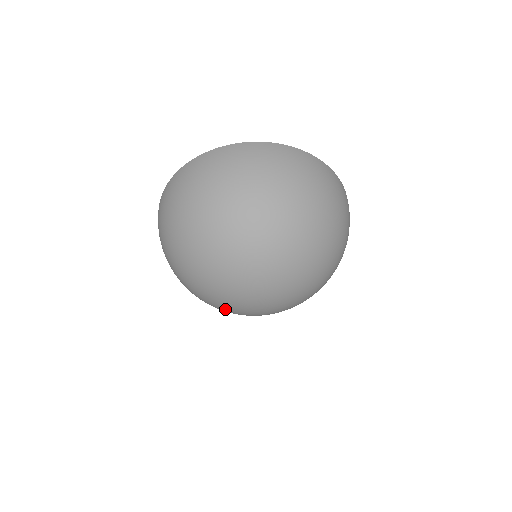
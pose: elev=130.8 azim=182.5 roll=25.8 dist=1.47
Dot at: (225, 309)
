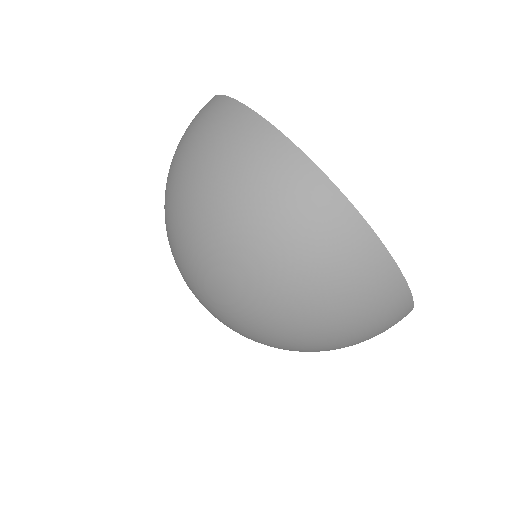
Dot at: occluded
